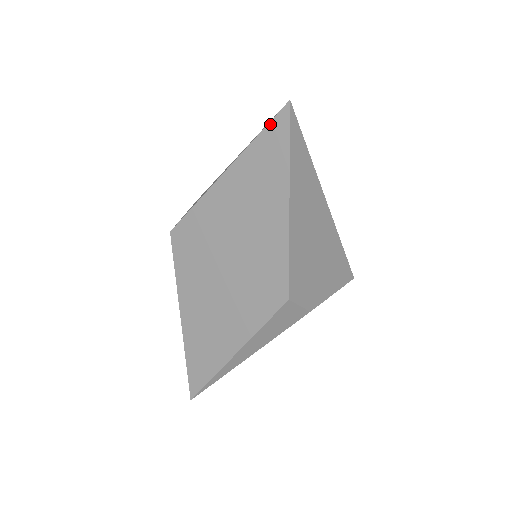
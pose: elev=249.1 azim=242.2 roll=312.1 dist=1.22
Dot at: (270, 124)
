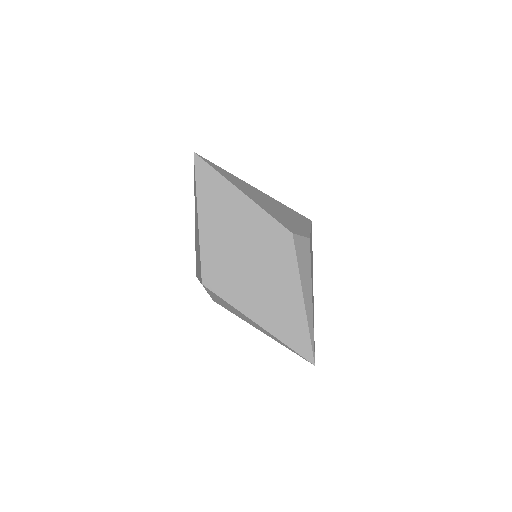
Dot at: (196, 171)
